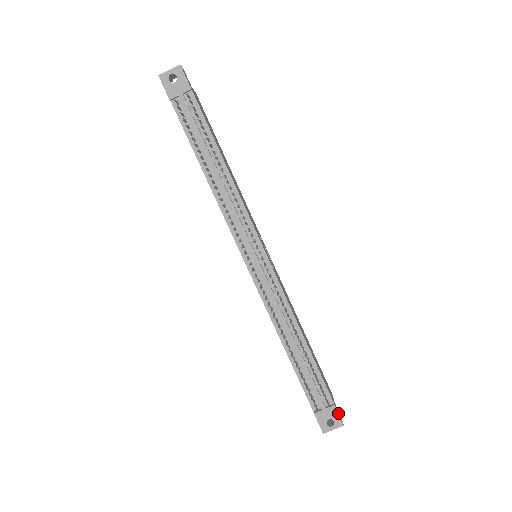
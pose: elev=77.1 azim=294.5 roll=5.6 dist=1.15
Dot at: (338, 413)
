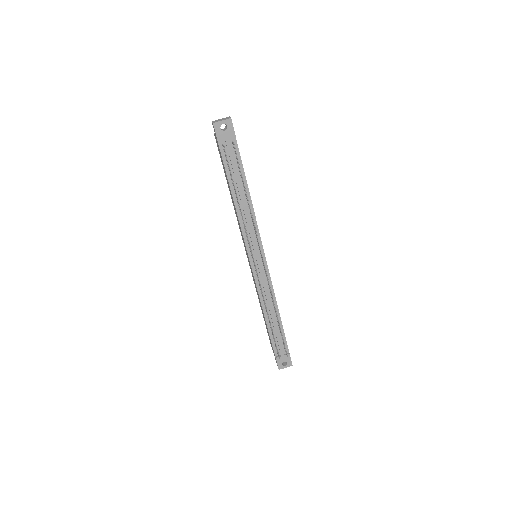
Dot at: occluded
